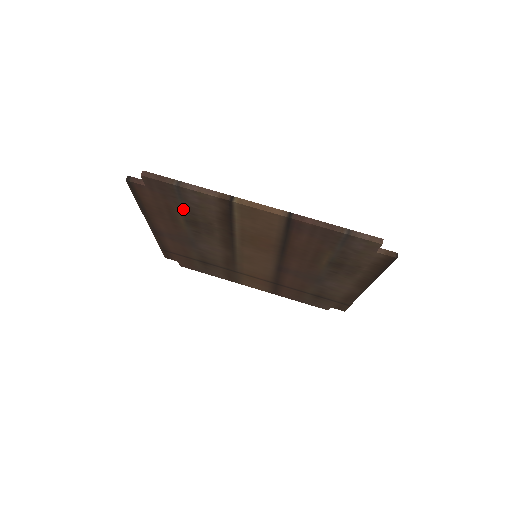
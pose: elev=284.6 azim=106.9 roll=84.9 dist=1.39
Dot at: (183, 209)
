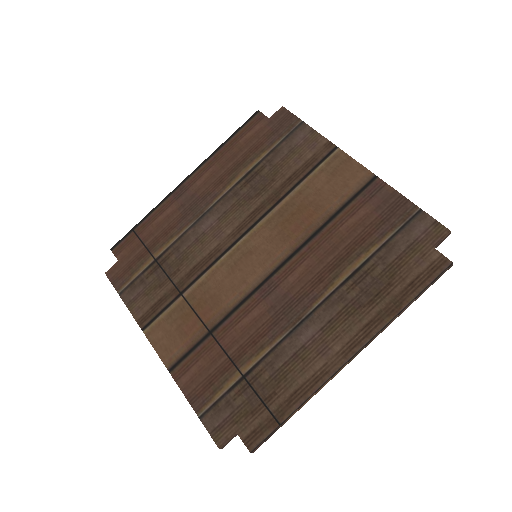
Dot at: (268, 154)
